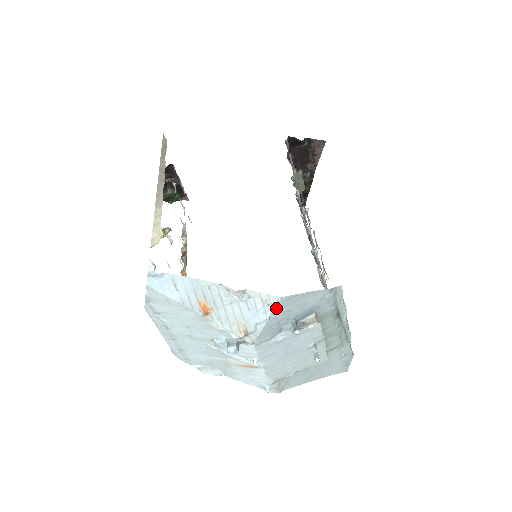
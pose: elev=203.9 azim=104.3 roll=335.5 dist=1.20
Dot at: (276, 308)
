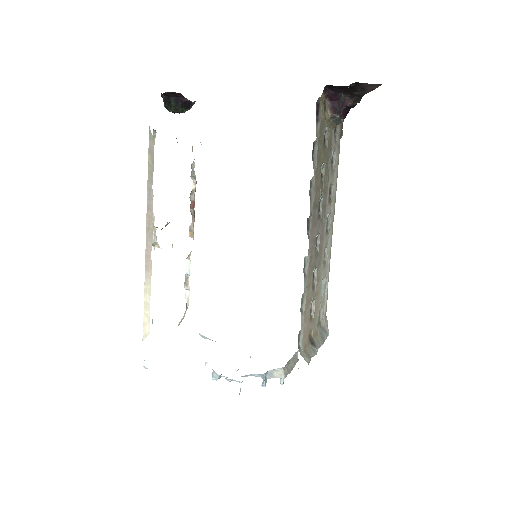
Dot at: occluded
